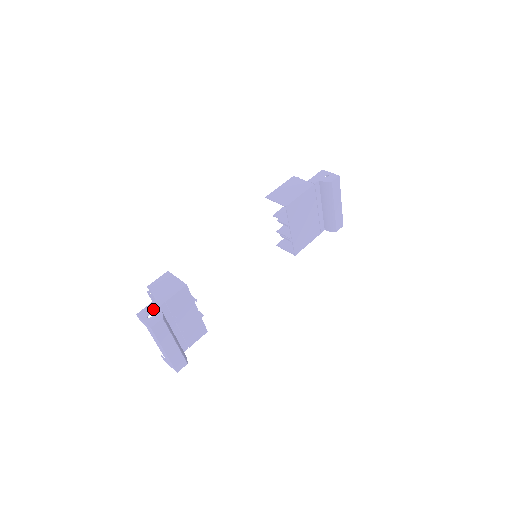
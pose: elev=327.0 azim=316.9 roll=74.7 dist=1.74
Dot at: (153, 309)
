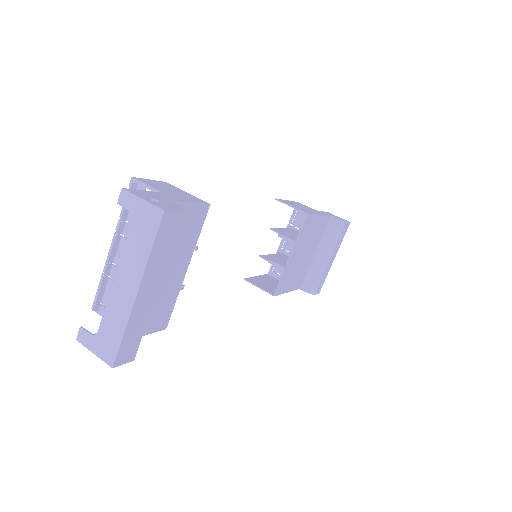
Dot at: (158, 197)
